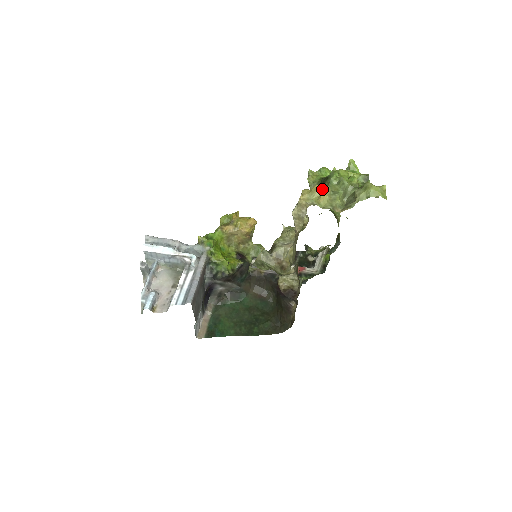
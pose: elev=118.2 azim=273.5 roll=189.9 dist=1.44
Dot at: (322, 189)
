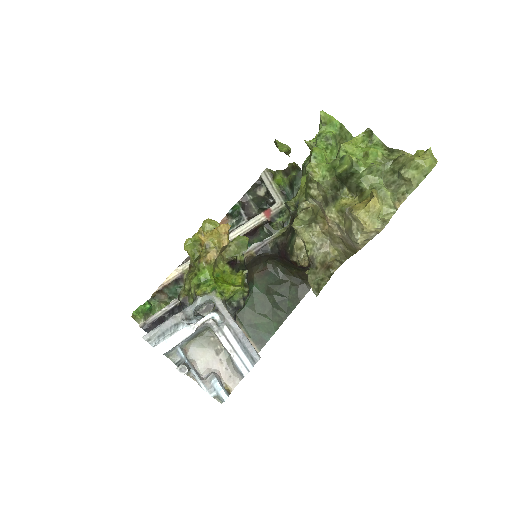
Dot at: (376, 200)
